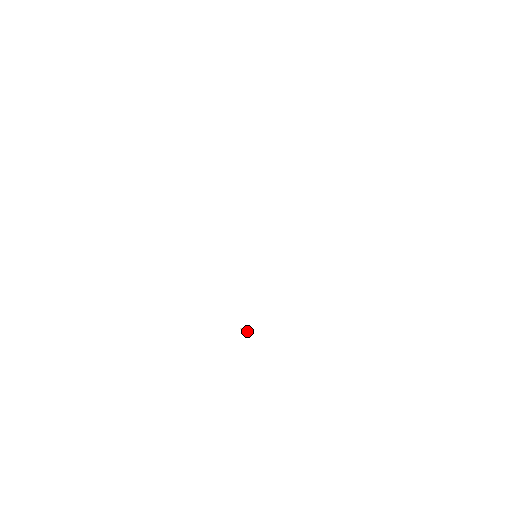
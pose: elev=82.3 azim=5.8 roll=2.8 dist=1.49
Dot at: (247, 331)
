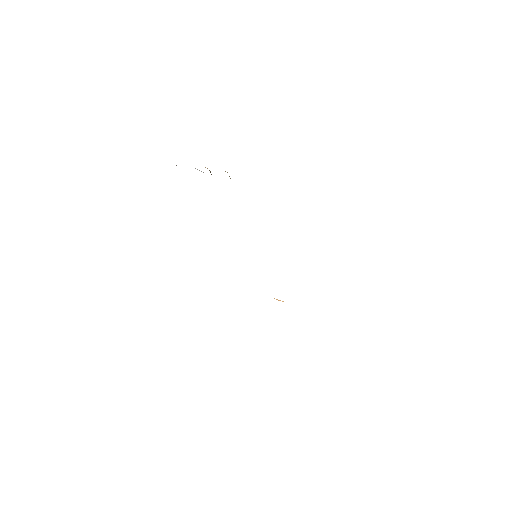
Dot at: (279, 300)
